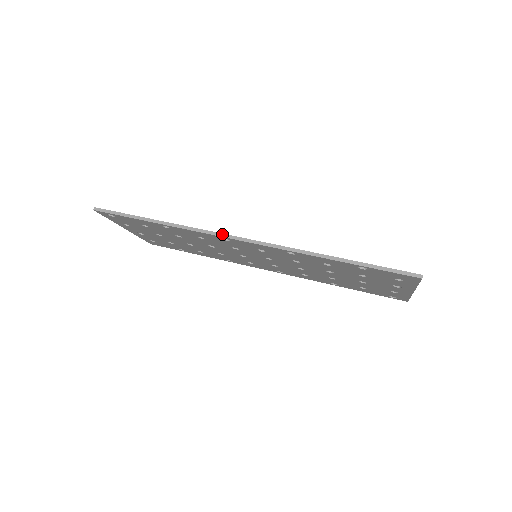
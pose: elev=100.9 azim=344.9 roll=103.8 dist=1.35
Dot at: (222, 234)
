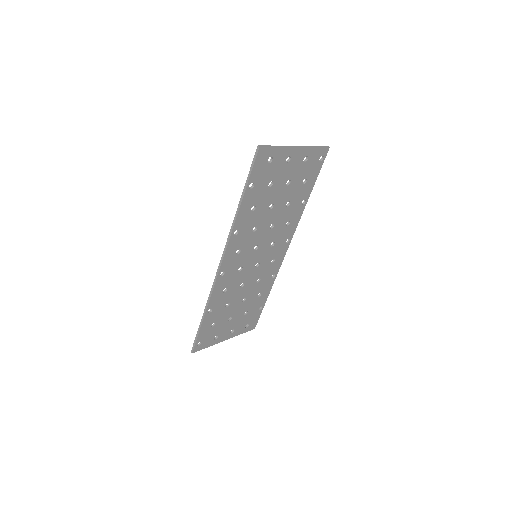
Dot at: (216, 275)
